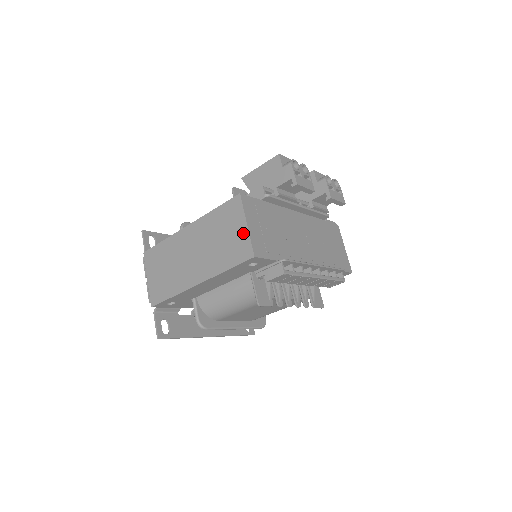
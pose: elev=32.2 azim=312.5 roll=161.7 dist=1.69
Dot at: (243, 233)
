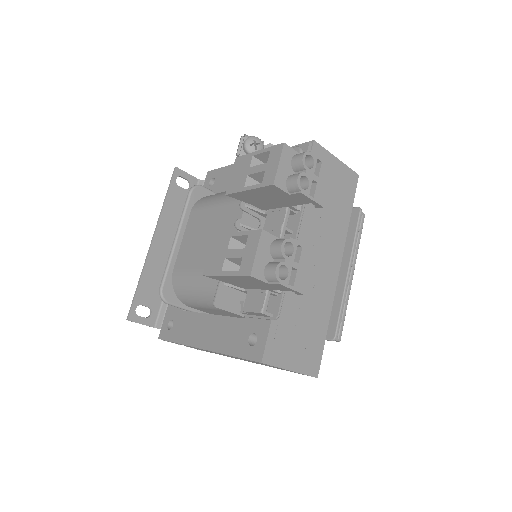
Dot at: occluded
